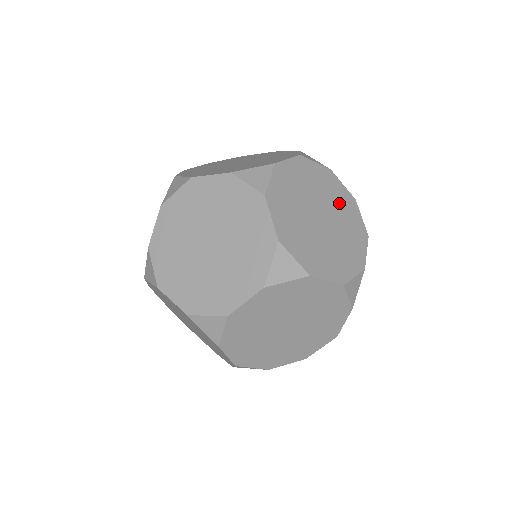
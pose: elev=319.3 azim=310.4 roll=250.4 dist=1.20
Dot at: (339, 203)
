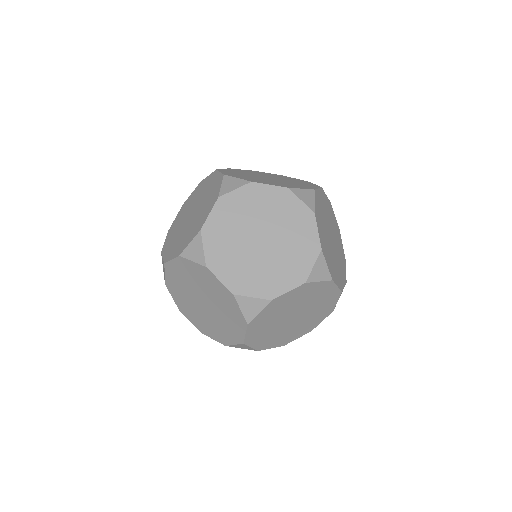
Dot at: (335, 230)
